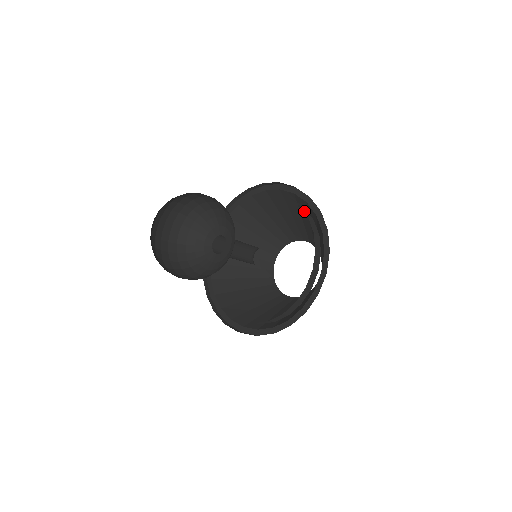
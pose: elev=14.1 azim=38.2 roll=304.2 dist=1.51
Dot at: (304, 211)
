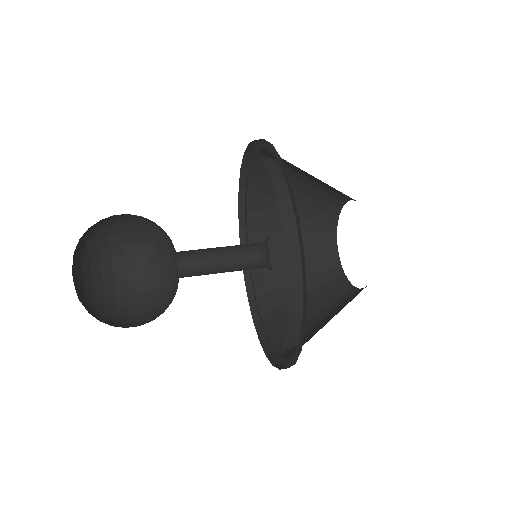
Dot at: (275, 187)
